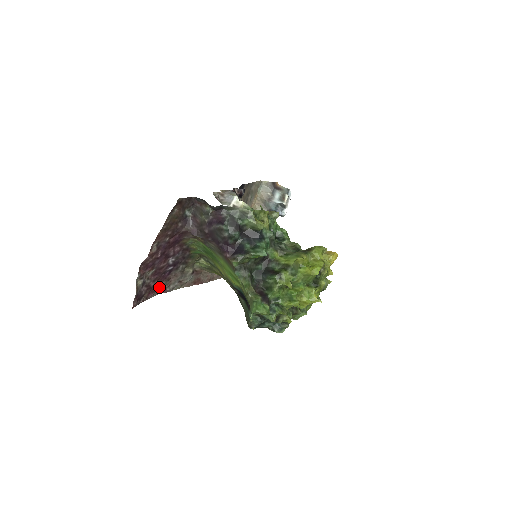
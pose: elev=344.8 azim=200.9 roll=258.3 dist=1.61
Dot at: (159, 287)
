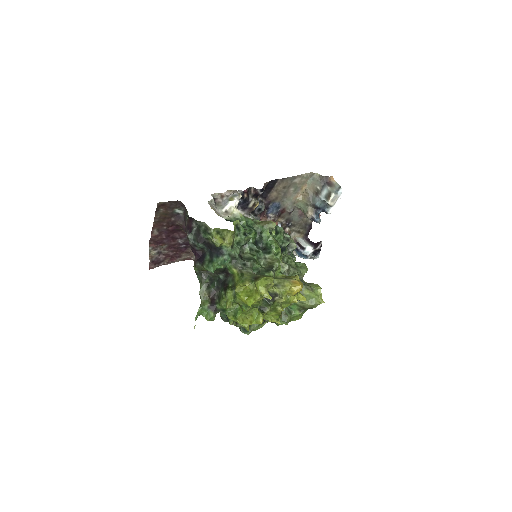
Dot at: (180, 256)
